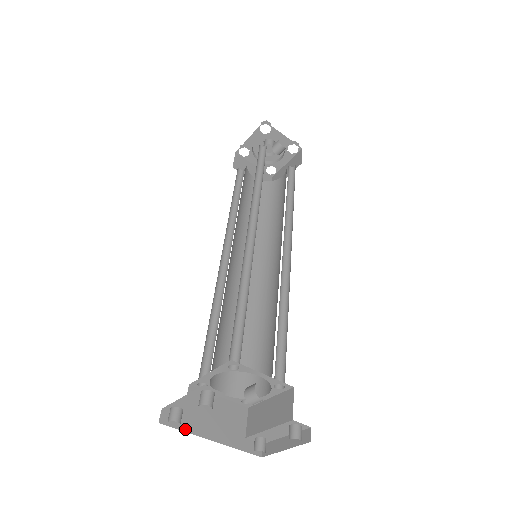
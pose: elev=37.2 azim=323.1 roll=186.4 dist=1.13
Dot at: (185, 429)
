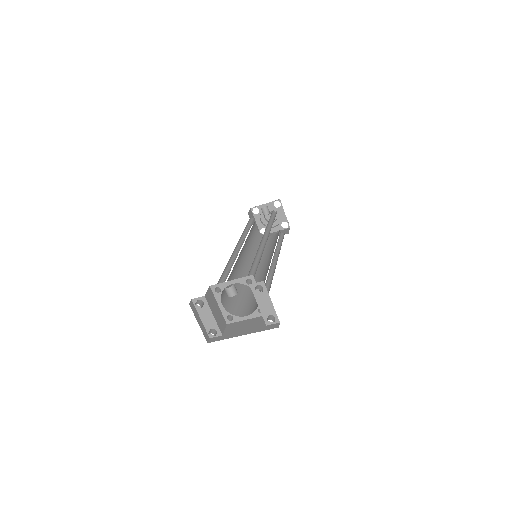
Dot at: occluded
